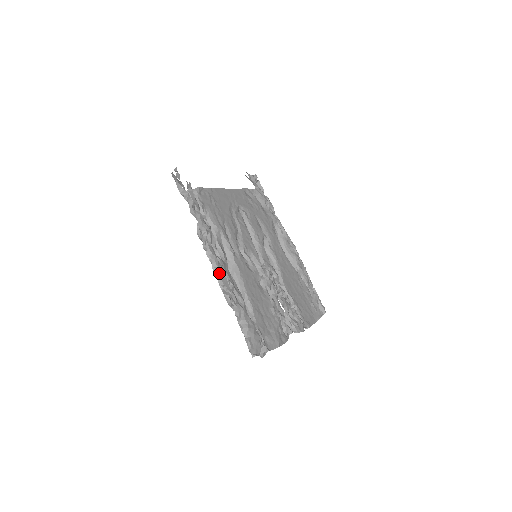
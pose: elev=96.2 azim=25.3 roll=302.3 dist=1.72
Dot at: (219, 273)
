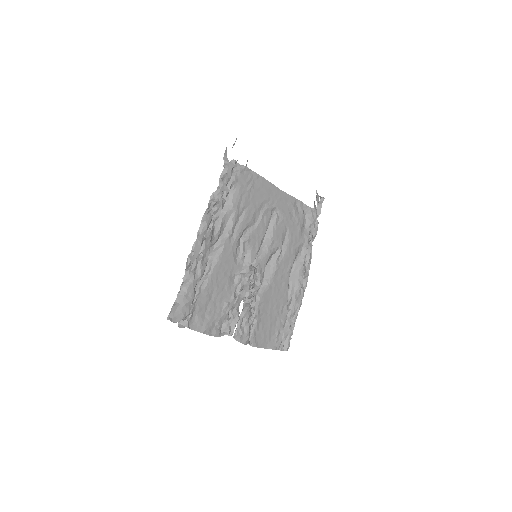
Dot at: (198, 238)
